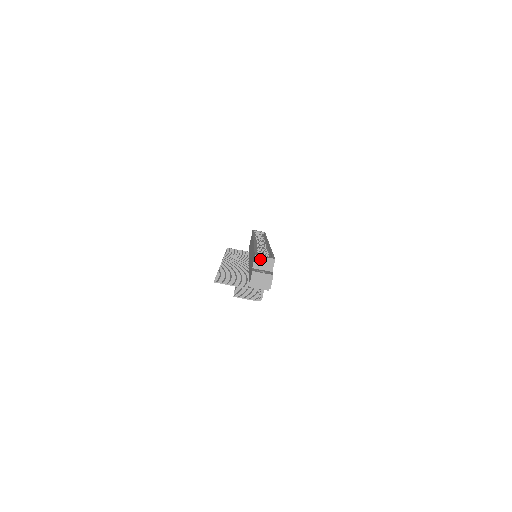
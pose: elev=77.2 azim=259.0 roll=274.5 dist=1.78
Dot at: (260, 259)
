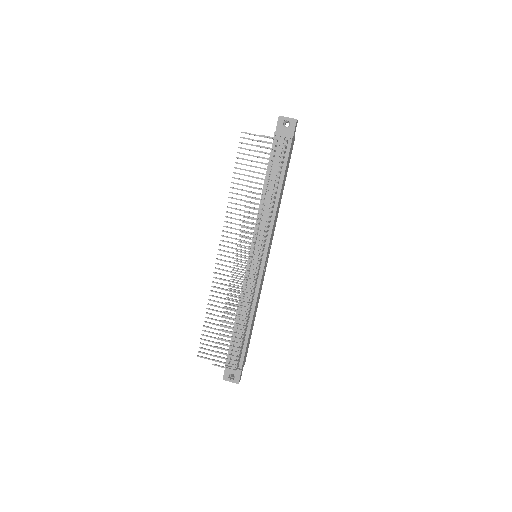
Dot at: occluded
